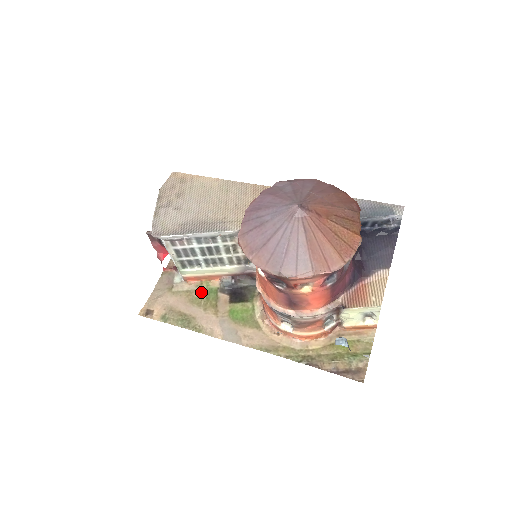
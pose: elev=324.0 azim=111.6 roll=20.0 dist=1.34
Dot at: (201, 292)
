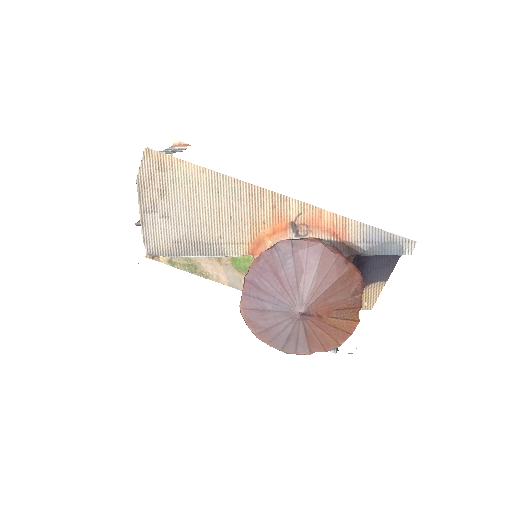
Dot at: occluded
